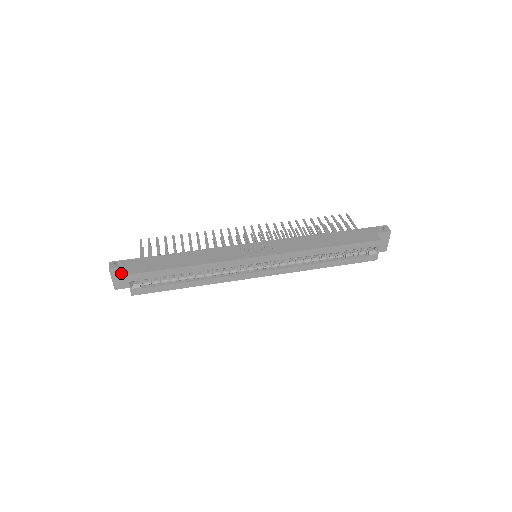
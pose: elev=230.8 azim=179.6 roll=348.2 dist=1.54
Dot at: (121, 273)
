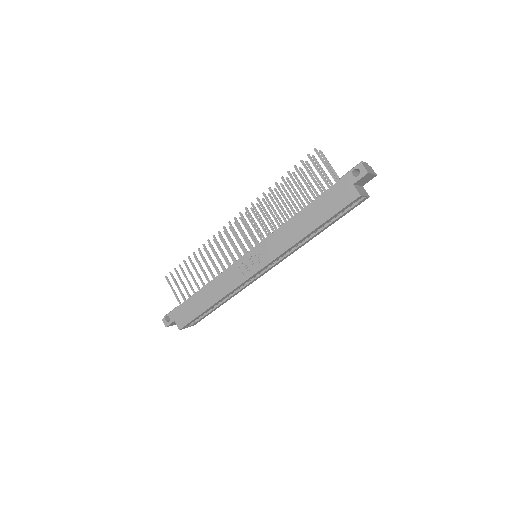
Dot at: occluded
